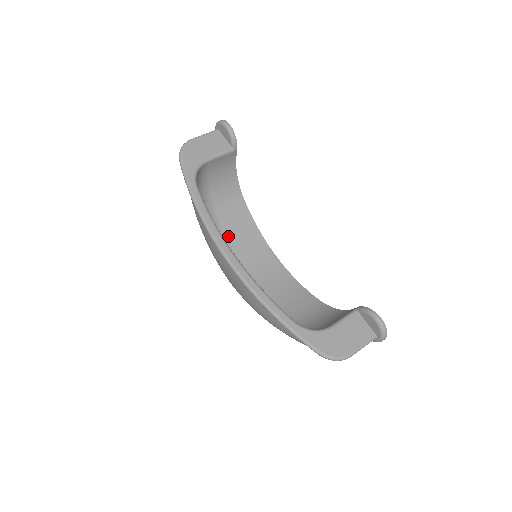
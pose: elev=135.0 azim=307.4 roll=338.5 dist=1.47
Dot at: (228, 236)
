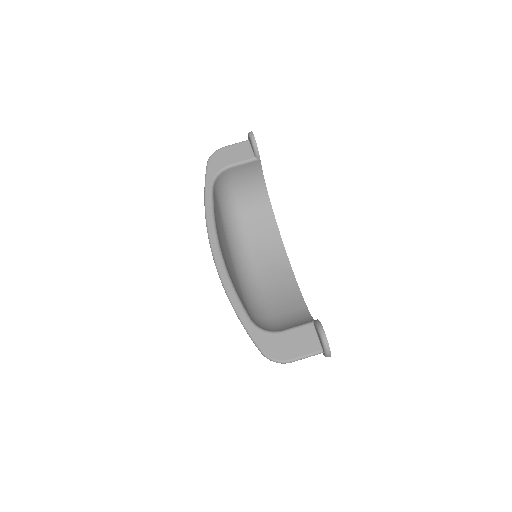
Dot at: (249, 235)
